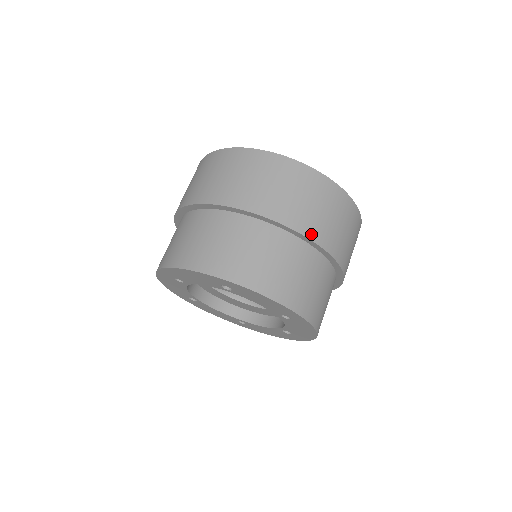
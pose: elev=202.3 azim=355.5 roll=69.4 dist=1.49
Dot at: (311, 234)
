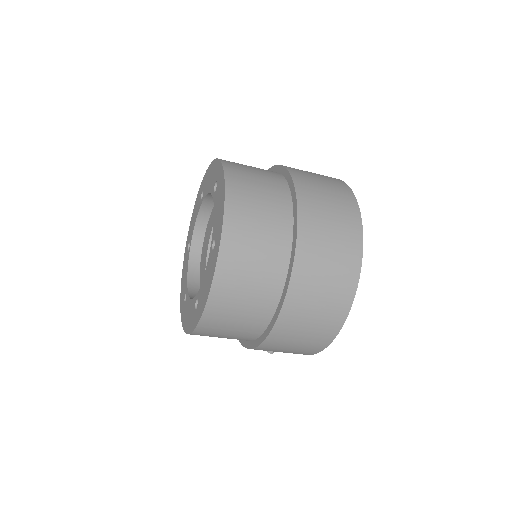
Dot at: (303, 213)
